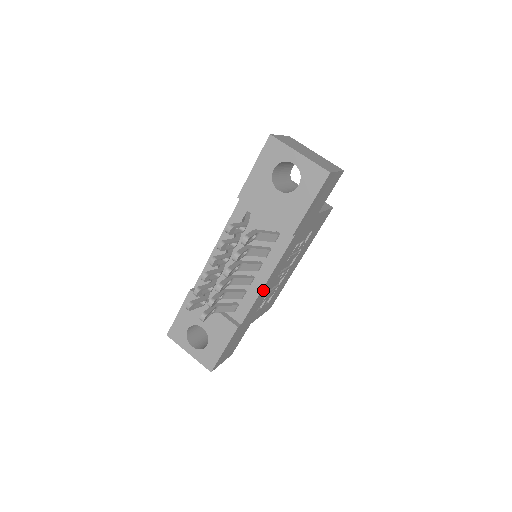
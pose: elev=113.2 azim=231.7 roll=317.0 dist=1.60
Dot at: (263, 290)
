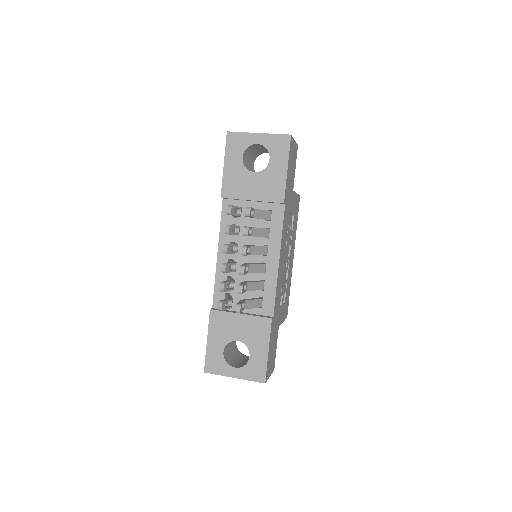
Dot at: (278, 273)
